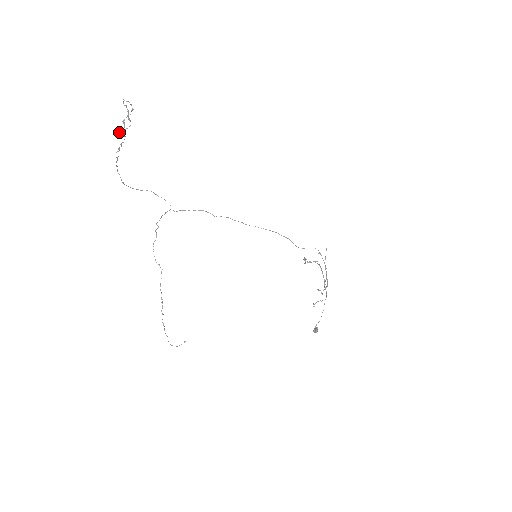
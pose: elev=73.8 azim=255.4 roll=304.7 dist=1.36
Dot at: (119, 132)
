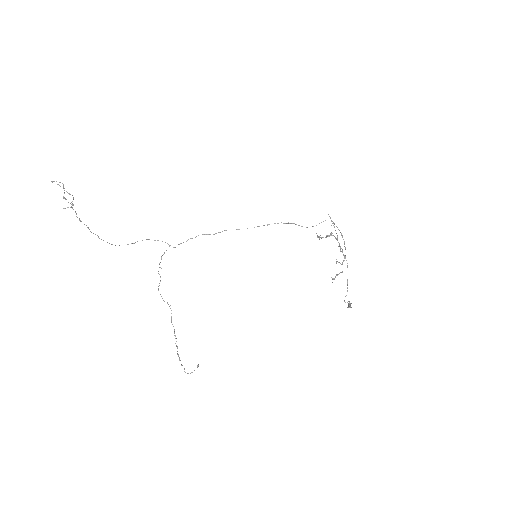
Dot at: occluded
